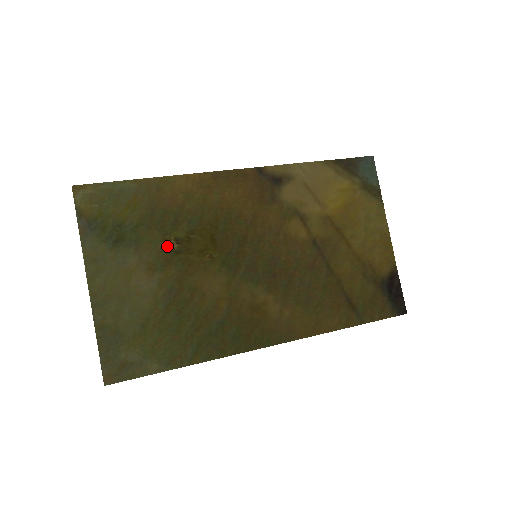
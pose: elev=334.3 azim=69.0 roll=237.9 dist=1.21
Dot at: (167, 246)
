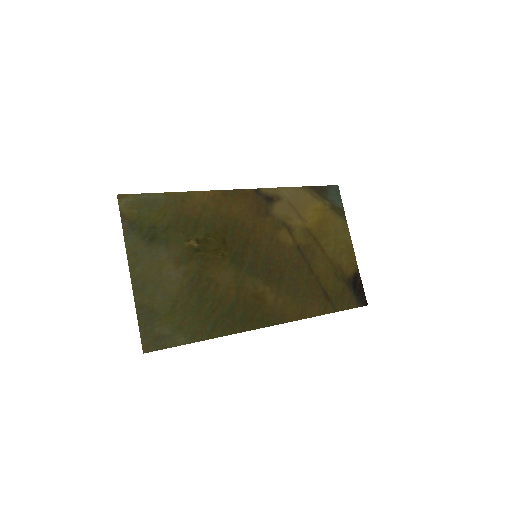
Dot at: (190, 245)
